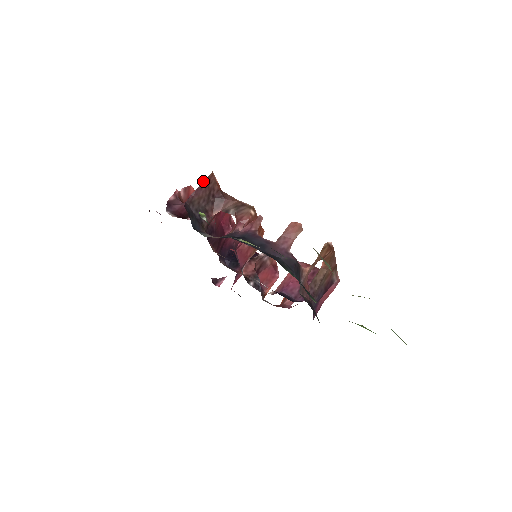
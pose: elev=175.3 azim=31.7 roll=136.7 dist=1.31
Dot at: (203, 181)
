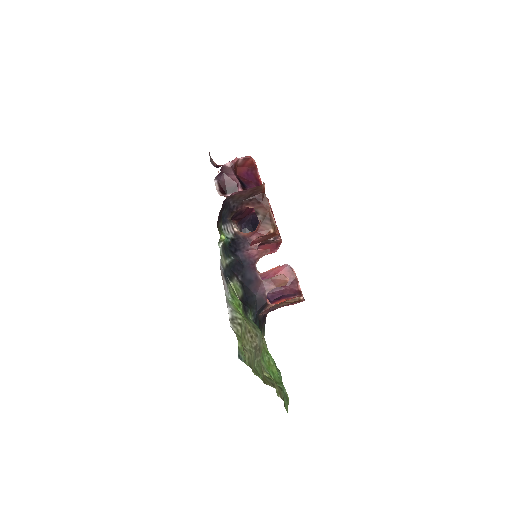
Dot at: (251, 188)
